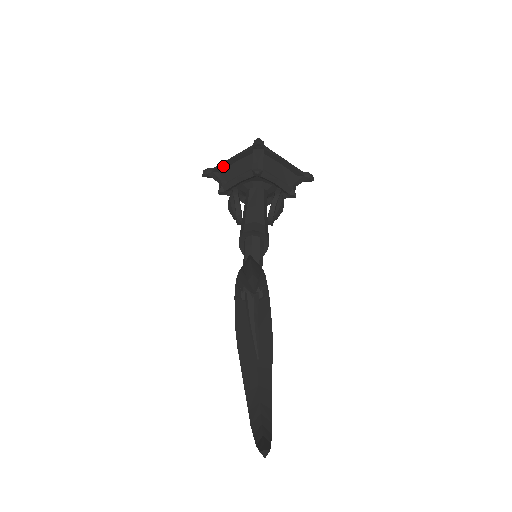
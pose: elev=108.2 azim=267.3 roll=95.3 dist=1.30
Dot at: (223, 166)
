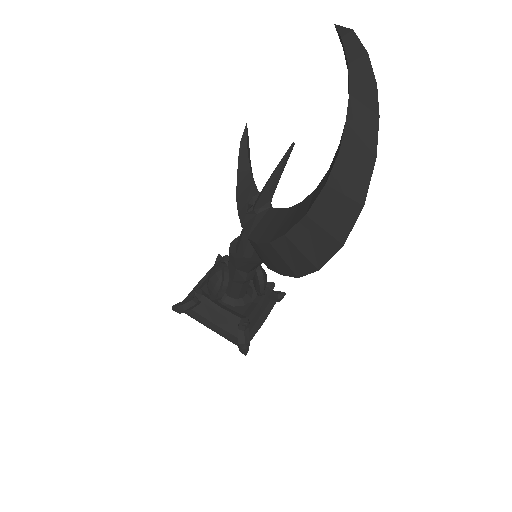
Dot at: (193, 293)
